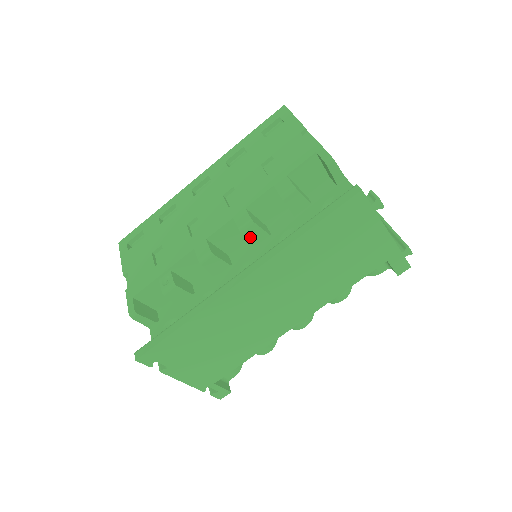
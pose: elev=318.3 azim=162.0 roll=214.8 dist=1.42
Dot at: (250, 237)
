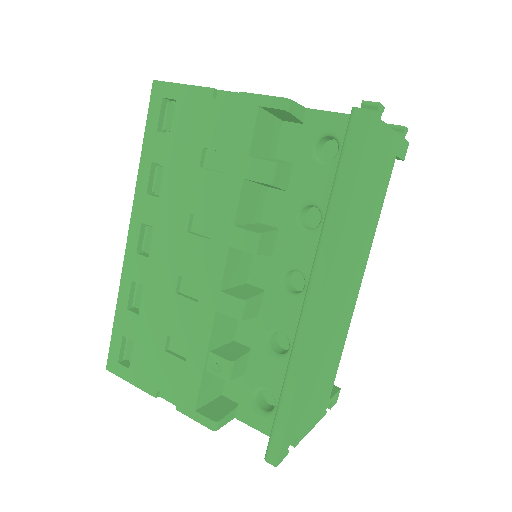
Dot at: (264, 250)
